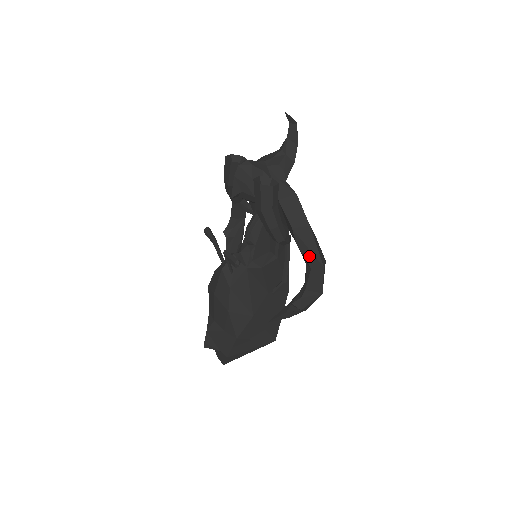
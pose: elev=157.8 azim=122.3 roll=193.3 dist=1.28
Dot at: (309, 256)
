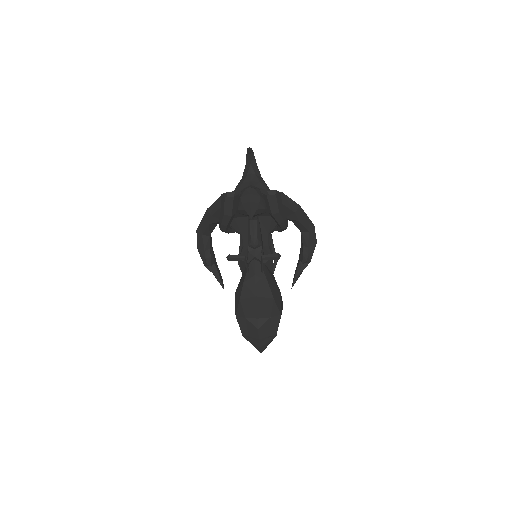
Dot at: (306, 224)
